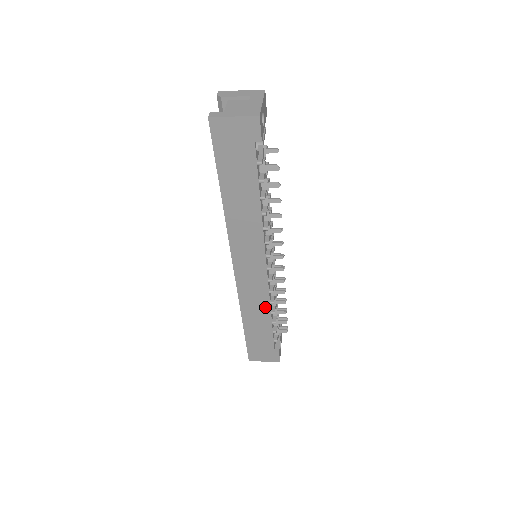
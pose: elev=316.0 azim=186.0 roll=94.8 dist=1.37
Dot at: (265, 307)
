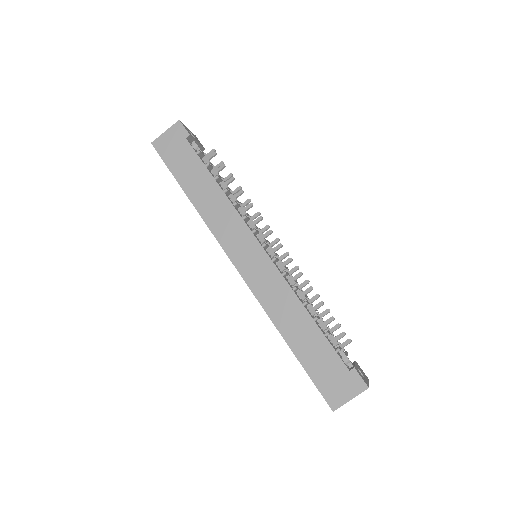
Dot at: (290, 298)
